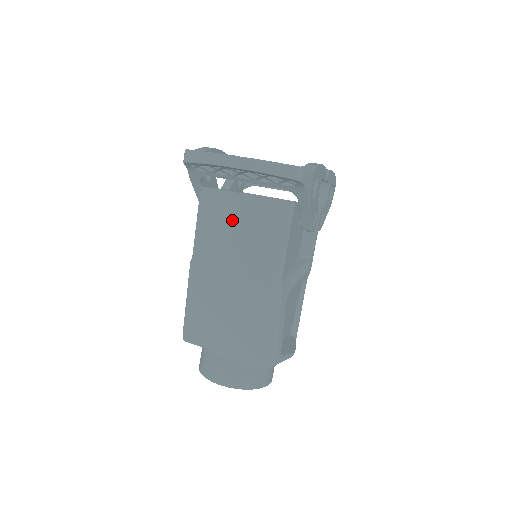
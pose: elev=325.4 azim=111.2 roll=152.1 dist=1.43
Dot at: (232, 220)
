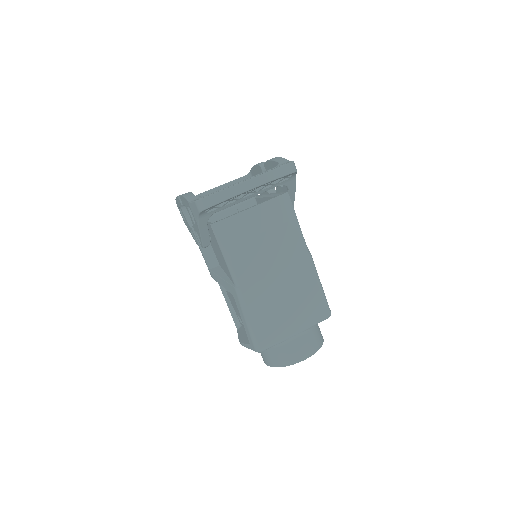
Dot at: (252, 233)
